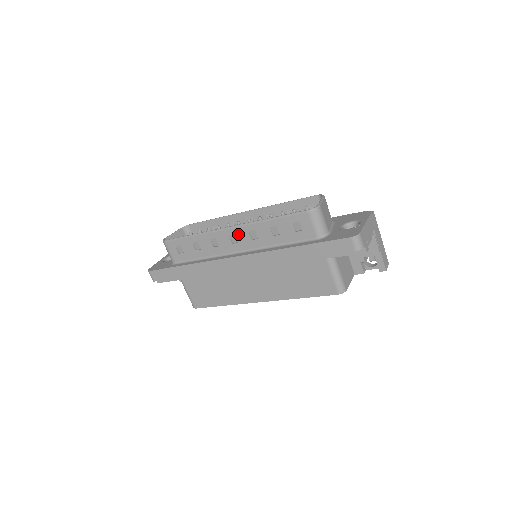
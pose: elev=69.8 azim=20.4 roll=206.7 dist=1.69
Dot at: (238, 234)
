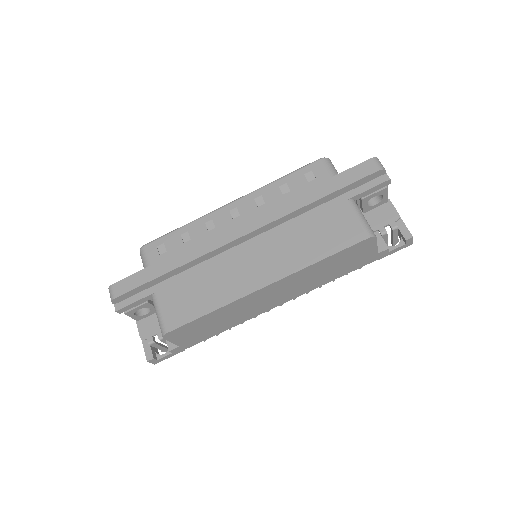
Dot at: (241, 206)
